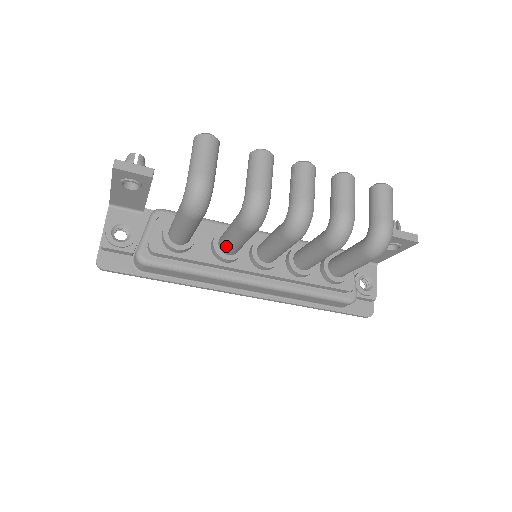
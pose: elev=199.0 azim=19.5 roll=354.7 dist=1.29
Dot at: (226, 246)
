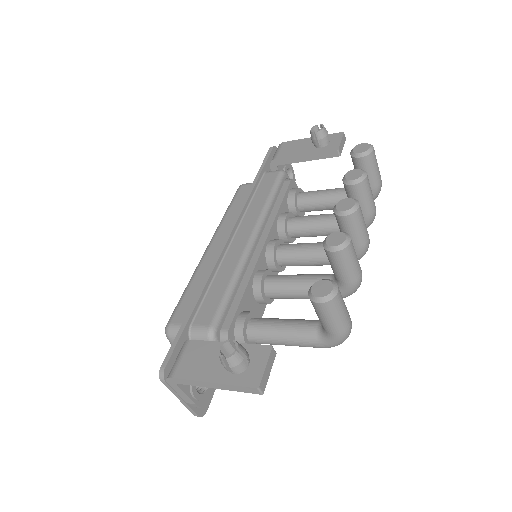
Dot at: (286, 298)
